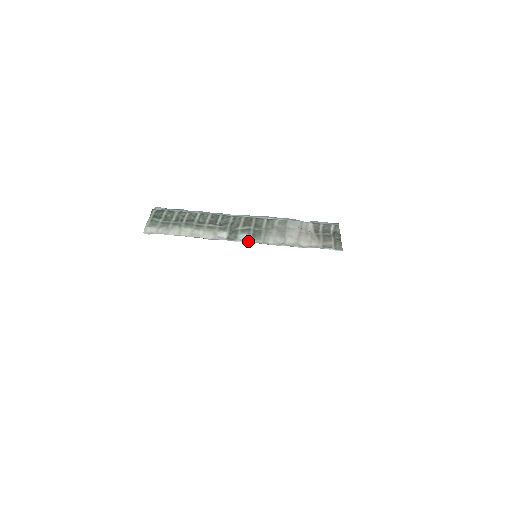
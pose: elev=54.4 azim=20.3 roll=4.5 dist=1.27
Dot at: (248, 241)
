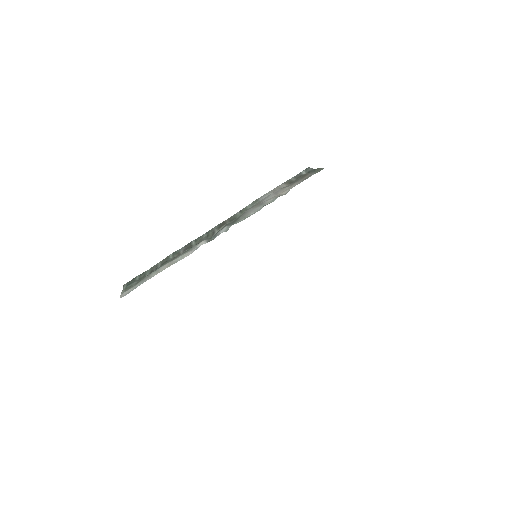
Dot at: occluded
